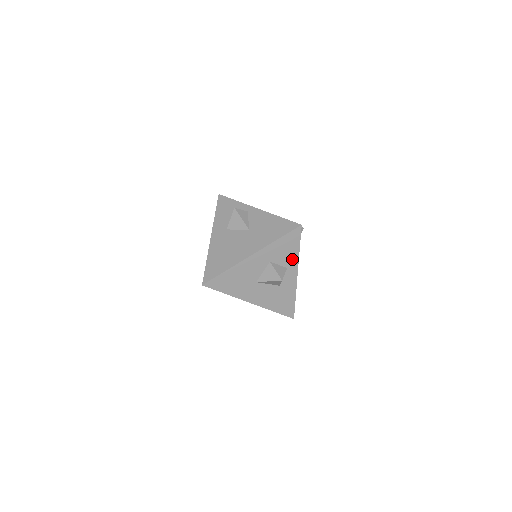
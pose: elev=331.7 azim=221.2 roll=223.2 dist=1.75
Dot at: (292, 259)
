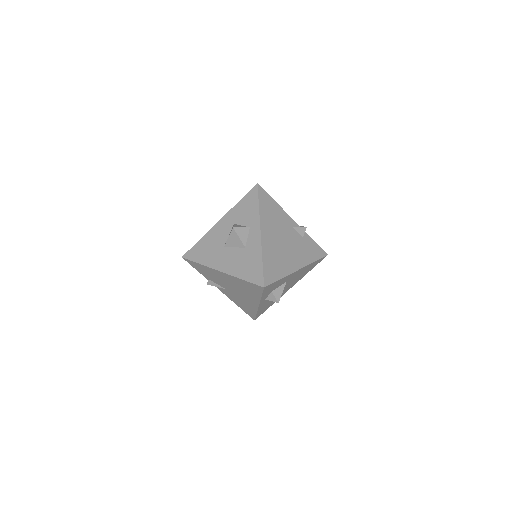
Dot at: (253, 217)
